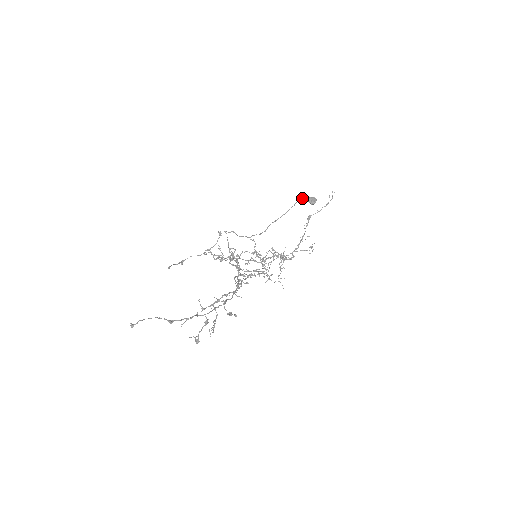
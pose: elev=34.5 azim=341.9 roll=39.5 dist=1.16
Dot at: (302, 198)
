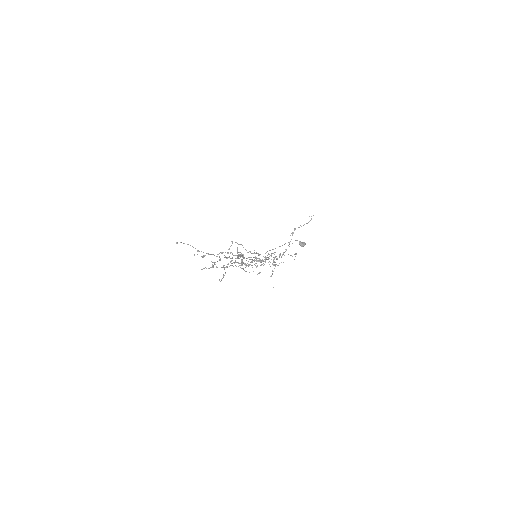
Dot at: (295, 240)
